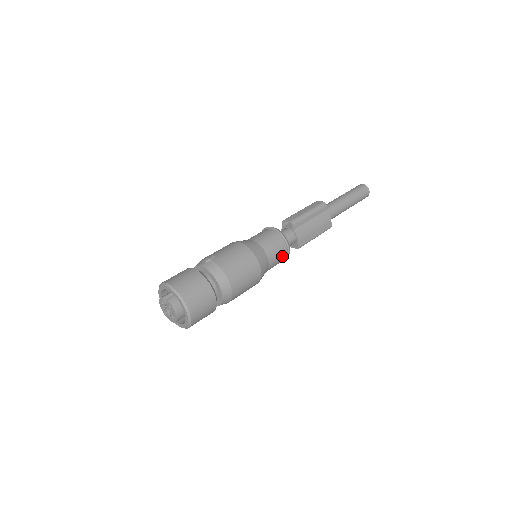
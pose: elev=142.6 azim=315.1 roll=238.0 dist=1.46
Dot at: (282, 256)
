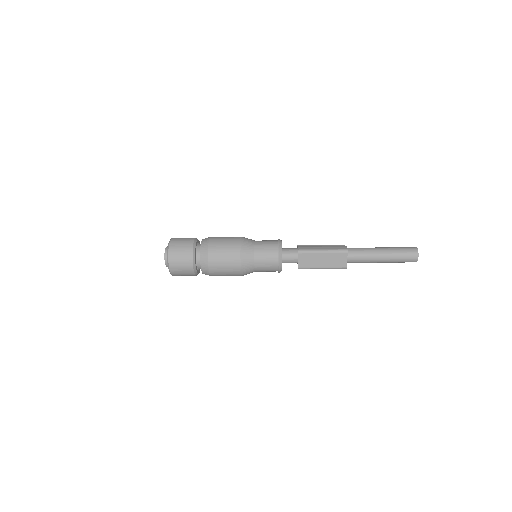
Dot at: (271, 244)
